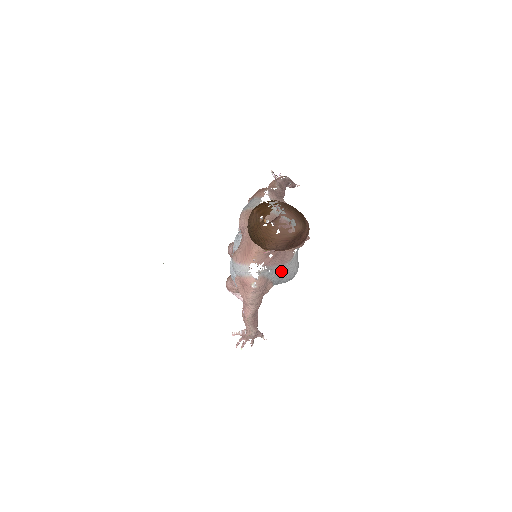
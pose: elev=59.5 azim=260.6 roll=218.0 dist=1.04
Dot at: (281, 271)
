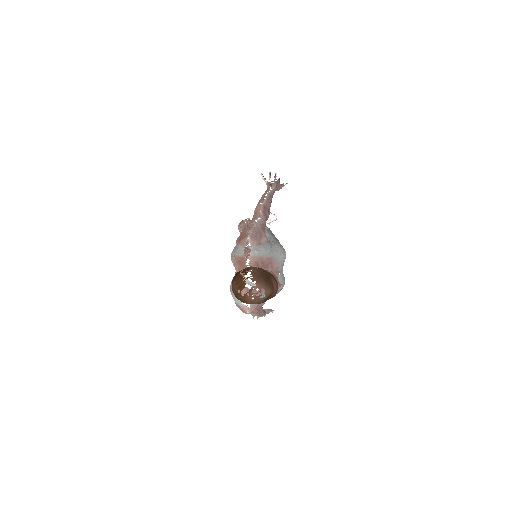
Dot at: occluded
